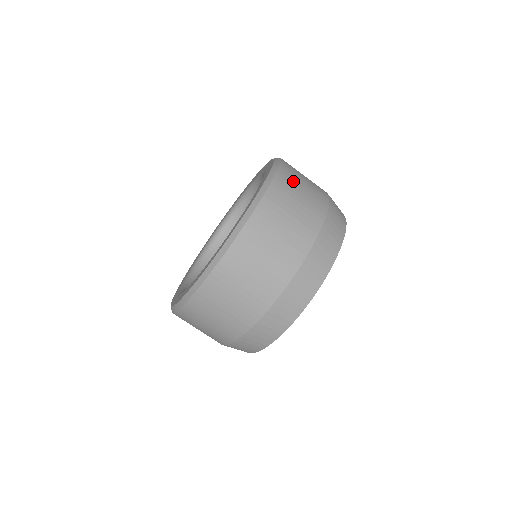
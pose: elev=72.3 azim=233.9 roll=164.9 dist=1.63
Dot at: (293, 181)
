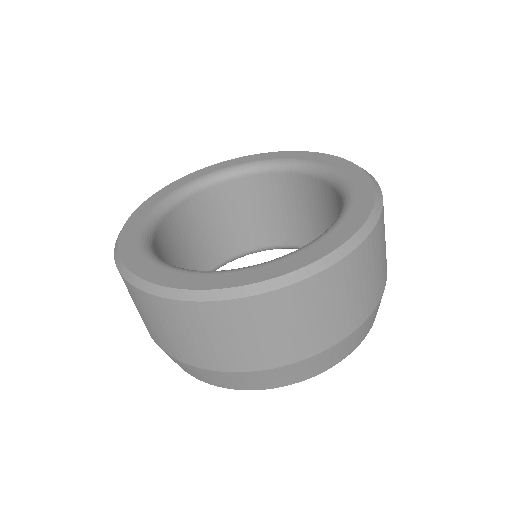
Dot at: (299, 308)
